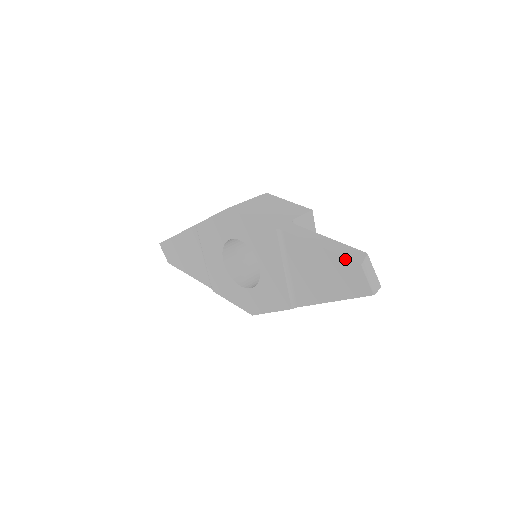
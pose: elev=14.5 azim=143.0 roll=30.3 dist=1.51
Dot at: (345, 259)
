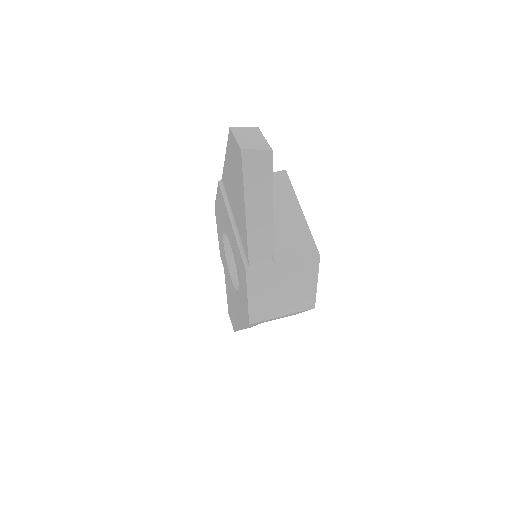
Dot at: (228, 141)
